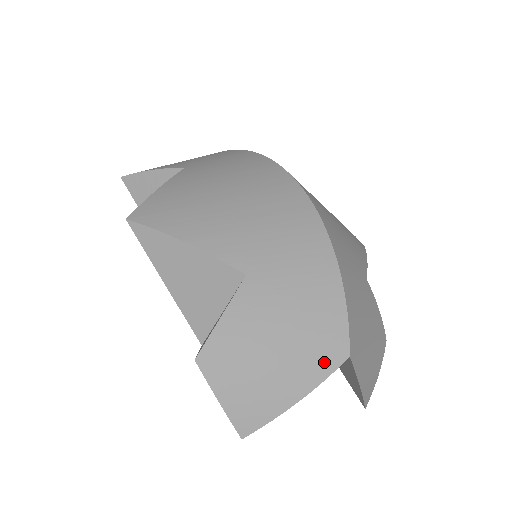
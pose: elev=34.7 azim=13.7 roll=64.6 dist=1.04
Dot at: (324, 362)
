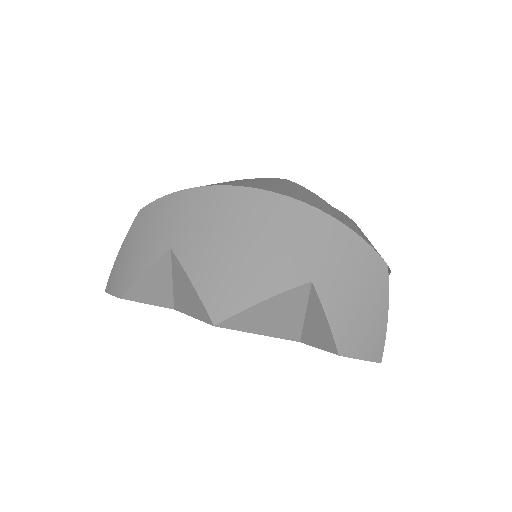
Dot at: (382, 282)
